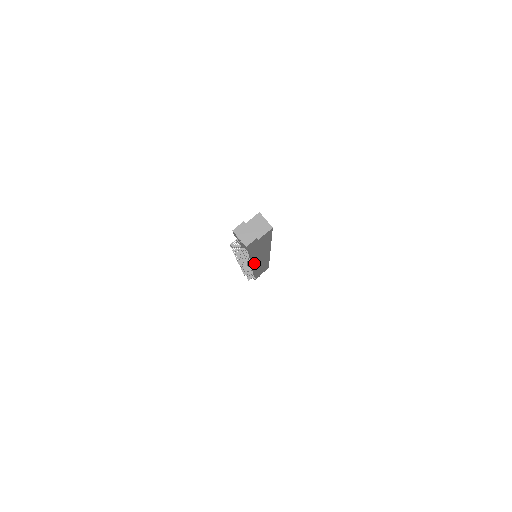
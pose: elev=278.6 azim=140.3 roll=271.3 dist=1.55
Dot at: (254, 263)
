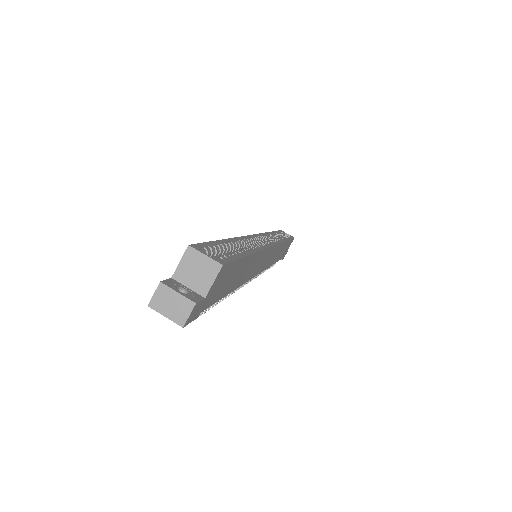
Dot at: (252, 275)
